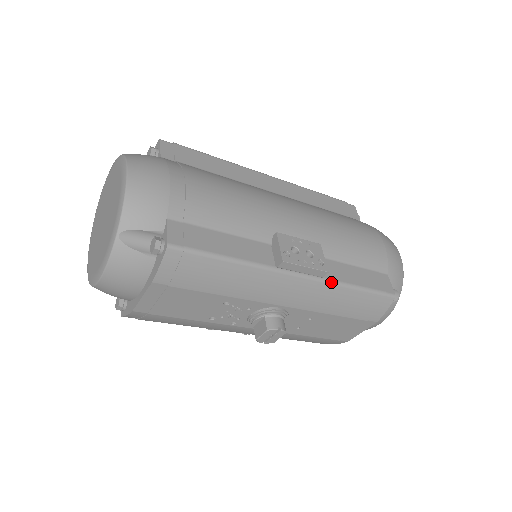
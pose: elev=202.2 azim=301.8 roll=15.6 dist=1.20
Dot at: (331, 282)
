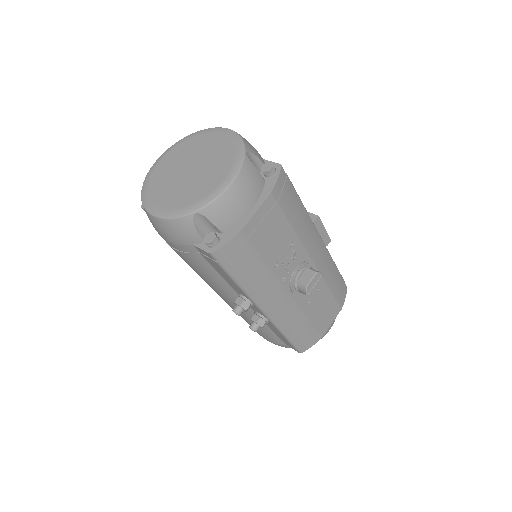
Dot at: (329, 253)
